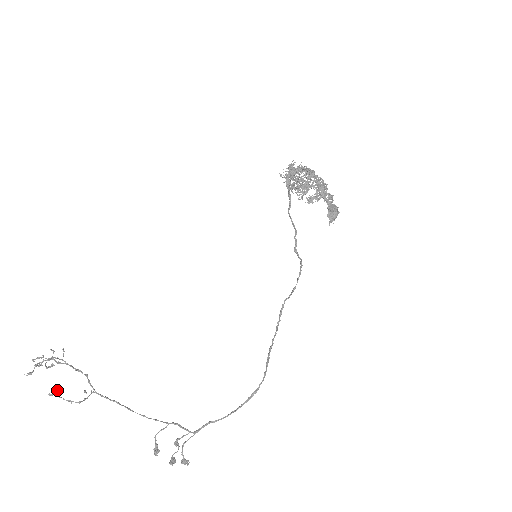
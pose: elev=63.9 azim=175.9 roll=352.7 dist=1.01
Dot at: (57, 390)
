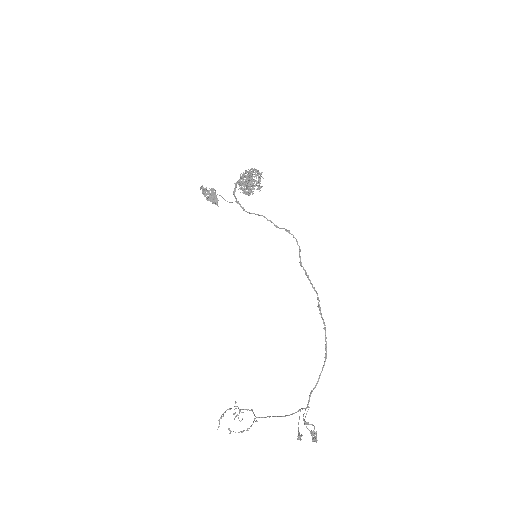
Dot at: (228, 428)
